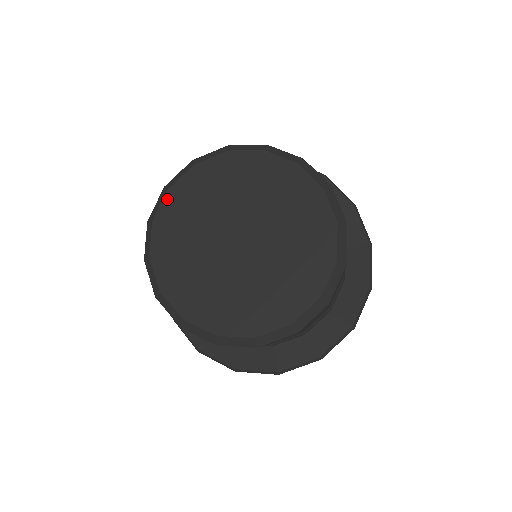
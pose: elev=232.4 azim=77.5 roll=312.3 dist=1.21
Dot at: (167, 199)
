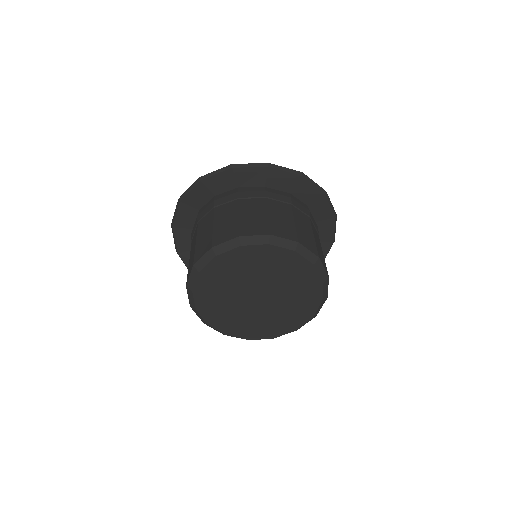
Dot at: (214, 262)
